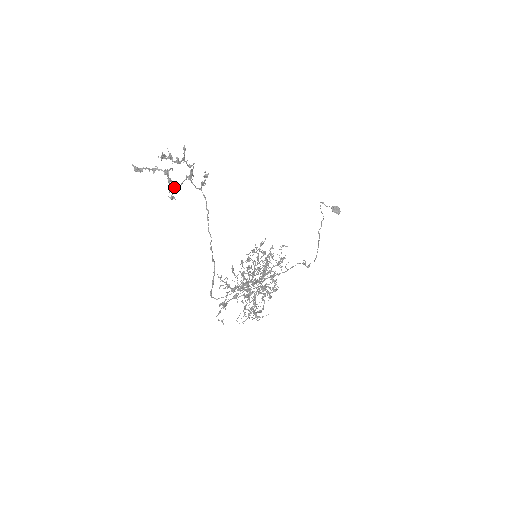
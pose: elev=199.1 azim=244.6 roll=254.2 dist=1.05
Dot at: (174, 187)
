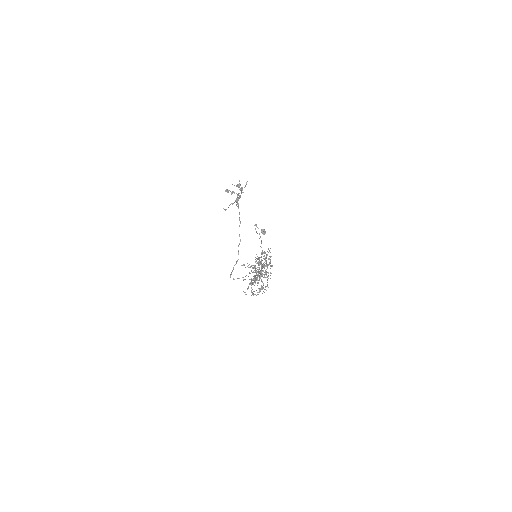
Dot at: occluded
